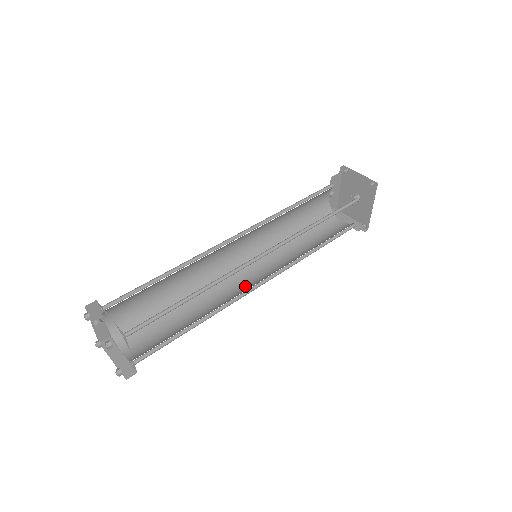
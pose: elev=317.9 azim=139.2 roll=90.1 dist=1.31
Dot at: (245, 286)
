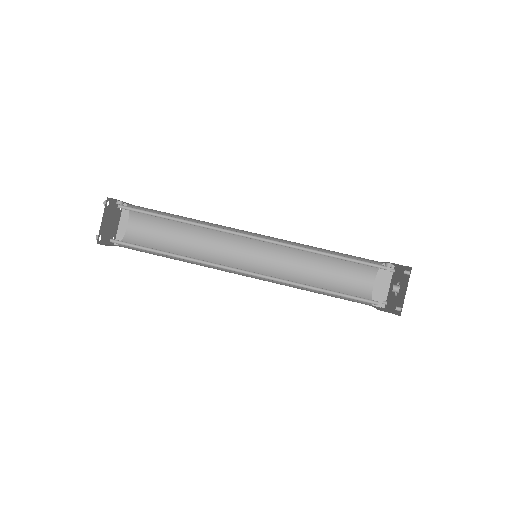
Dot at: (236, 259)
